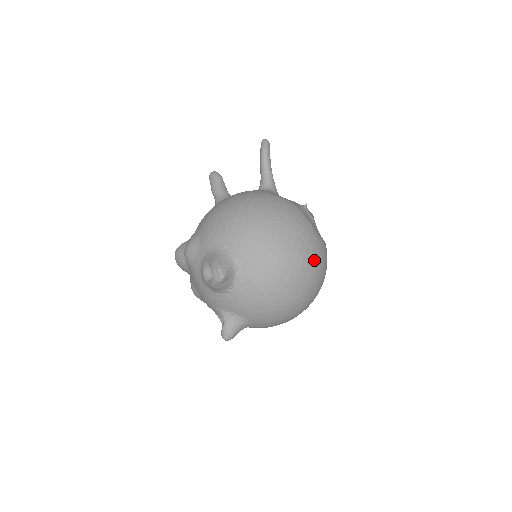
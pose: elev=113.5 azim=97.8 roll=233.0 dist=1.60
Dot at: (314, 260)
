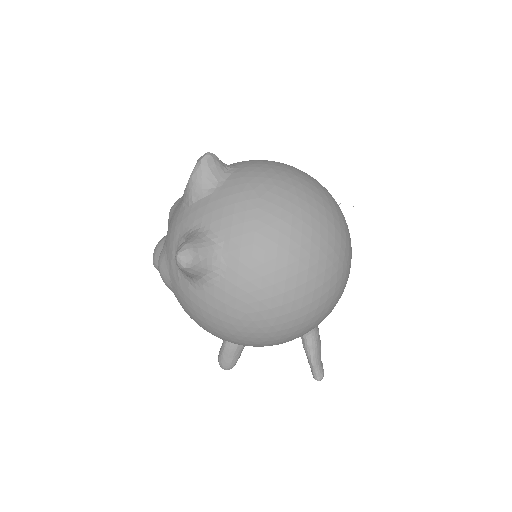
Dot at: (331, 204)
